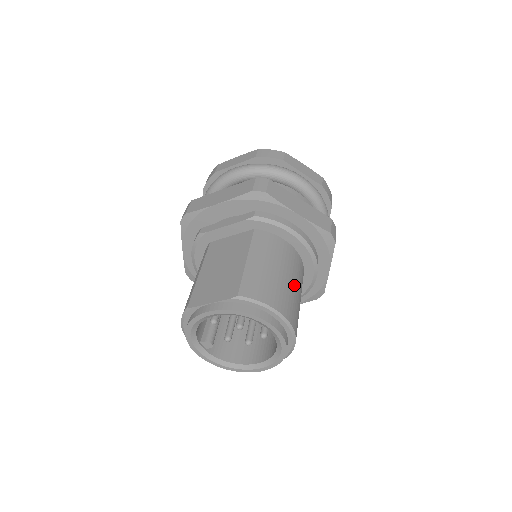
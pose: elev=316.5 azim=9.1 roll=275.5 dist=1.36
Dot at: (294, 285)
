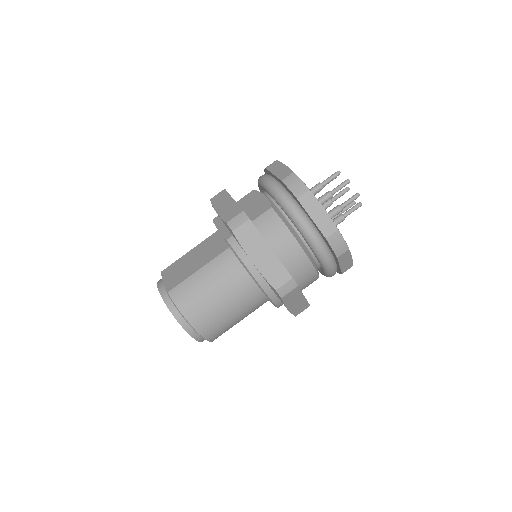
Dot at: (226, 306)
